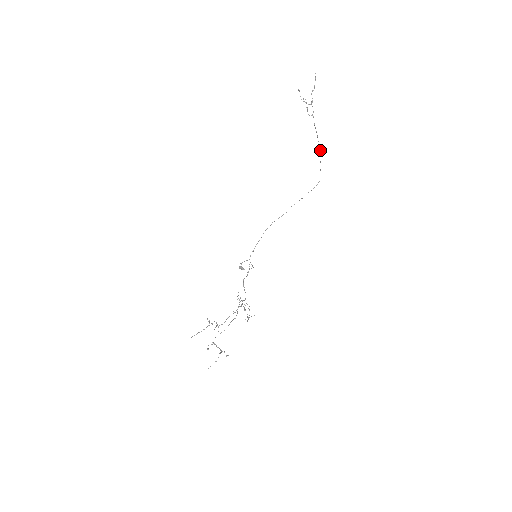
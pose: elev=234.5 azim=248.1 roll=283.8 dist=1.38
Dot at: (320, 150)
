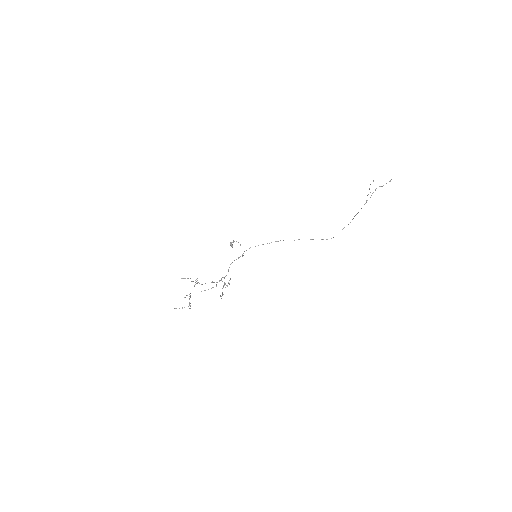
Dot at: (350, 222)
